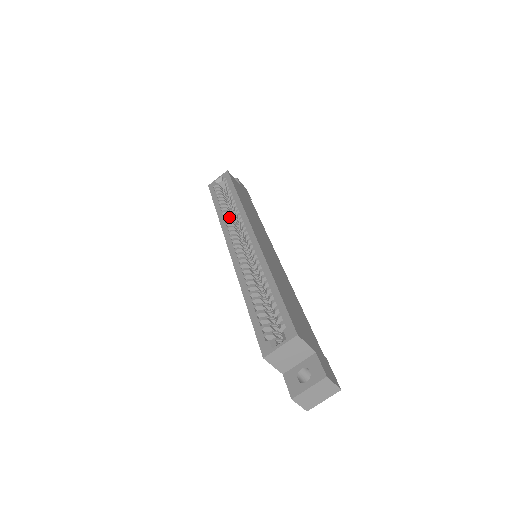
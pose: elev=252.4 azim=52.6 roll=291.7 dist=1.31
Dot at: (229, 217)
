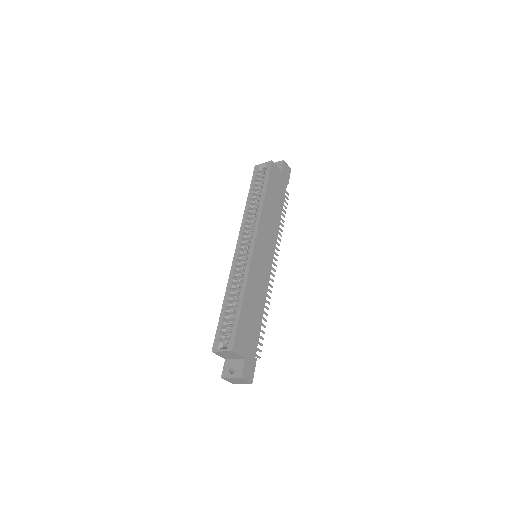
Dot at: (252, 213)
